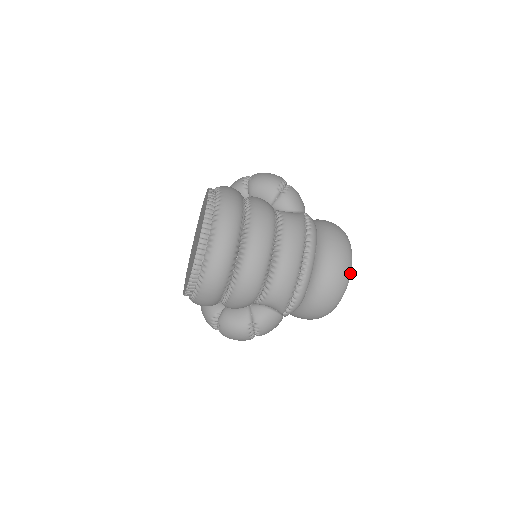
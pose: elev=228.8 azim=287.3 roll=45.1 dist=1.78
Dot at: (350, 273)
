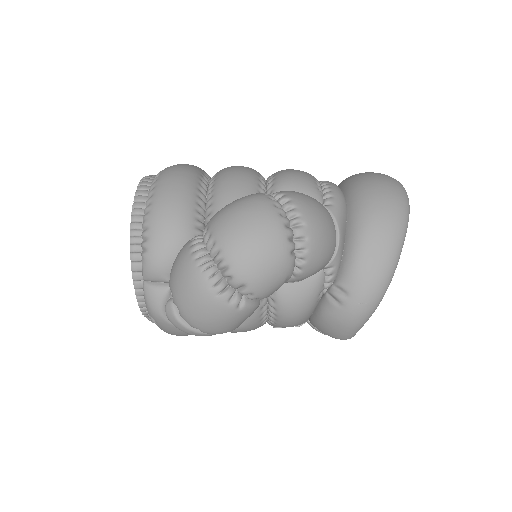
Dot at: occluded
